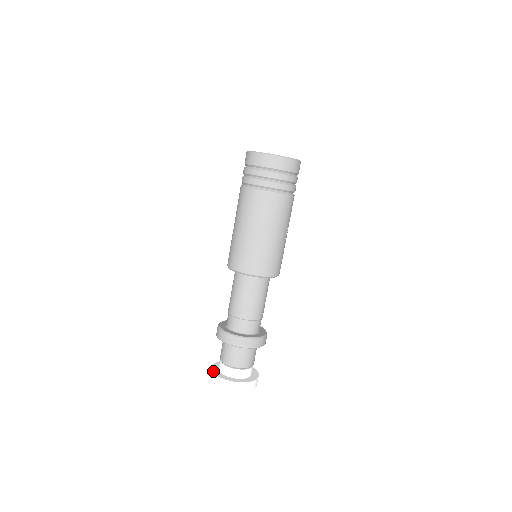
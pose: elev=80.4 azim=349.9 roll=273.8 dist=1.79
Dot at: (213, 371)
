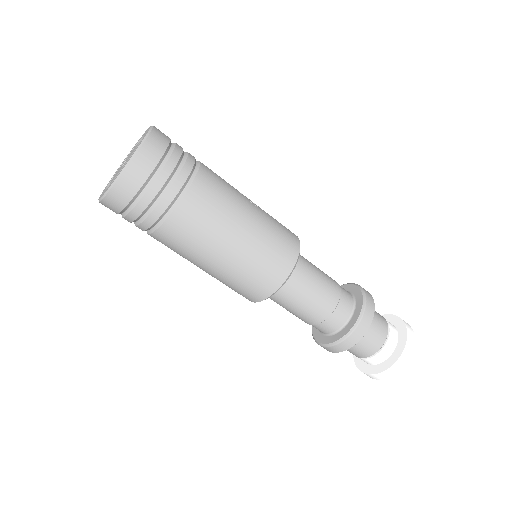
Dot at: (375, 373)
